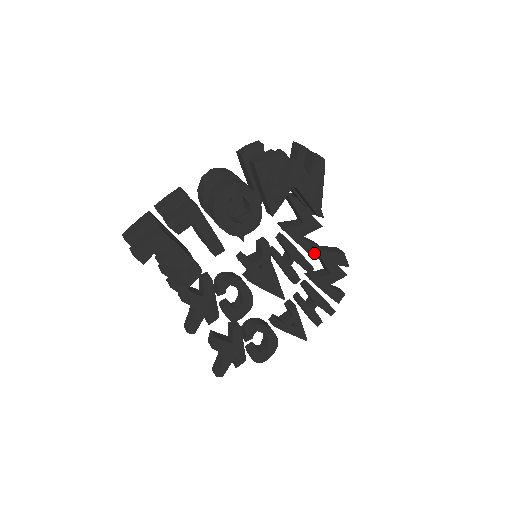
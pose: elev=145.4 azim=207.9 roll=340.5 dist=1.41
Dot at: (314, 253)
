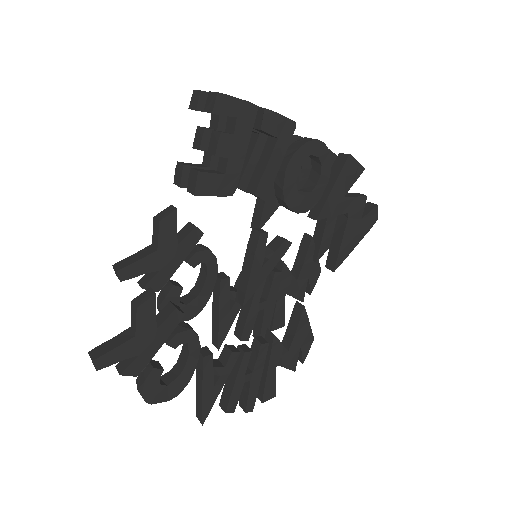
Dot at: (276, 325)
